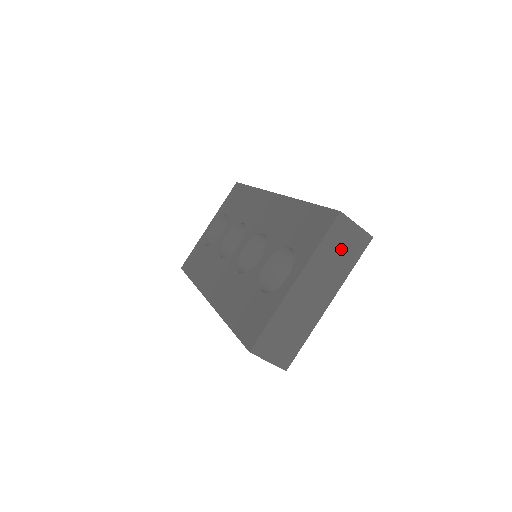
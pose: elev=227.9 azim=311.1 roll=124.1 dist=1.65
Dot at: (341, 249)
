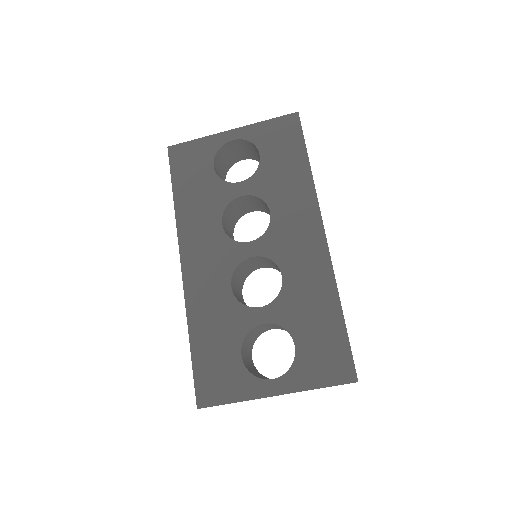
Dot at: occluded
